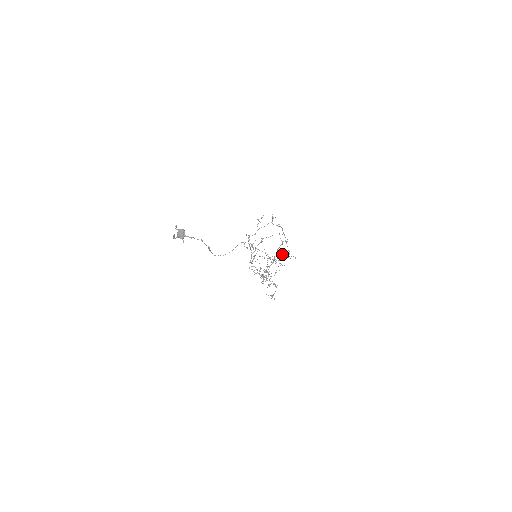
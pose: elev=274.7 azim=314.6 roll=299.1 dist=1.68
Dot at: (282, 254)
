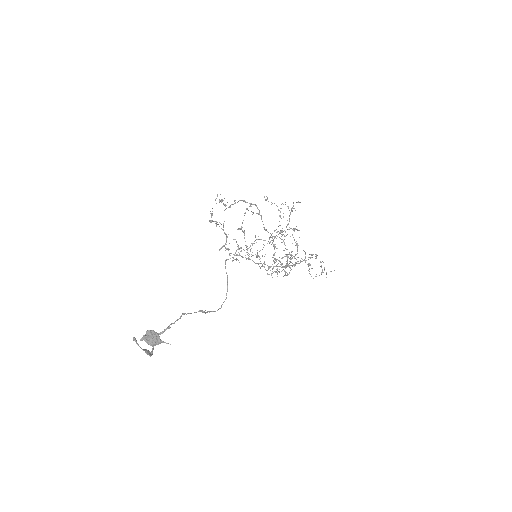
Dot at: occluded
